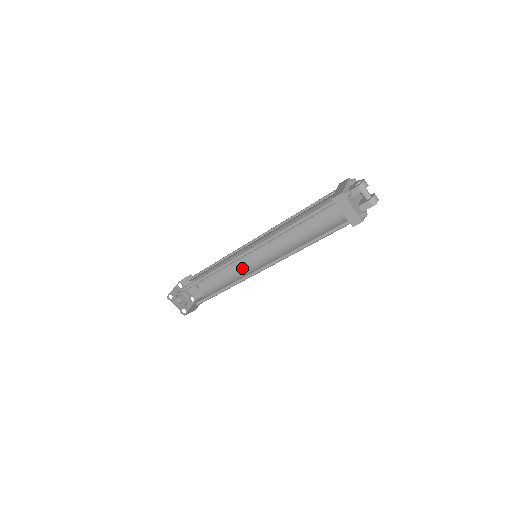
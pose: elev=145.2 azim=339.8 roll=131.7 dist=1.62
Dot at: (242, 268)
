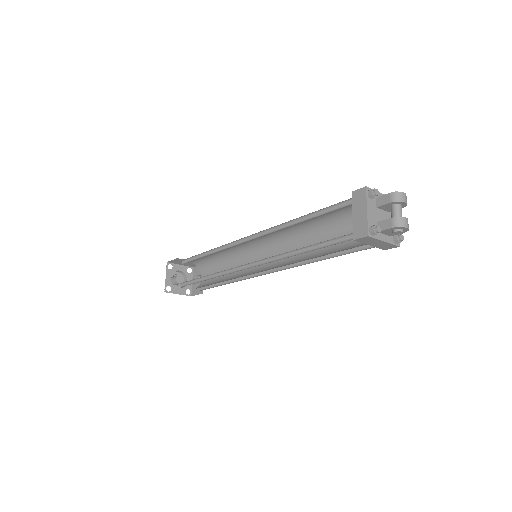
Dot at: (241, 274)
